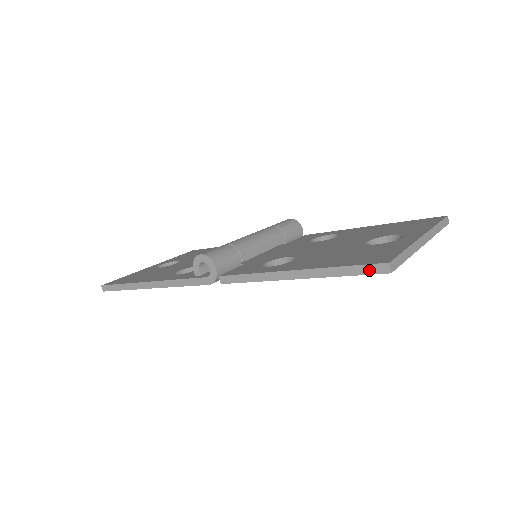
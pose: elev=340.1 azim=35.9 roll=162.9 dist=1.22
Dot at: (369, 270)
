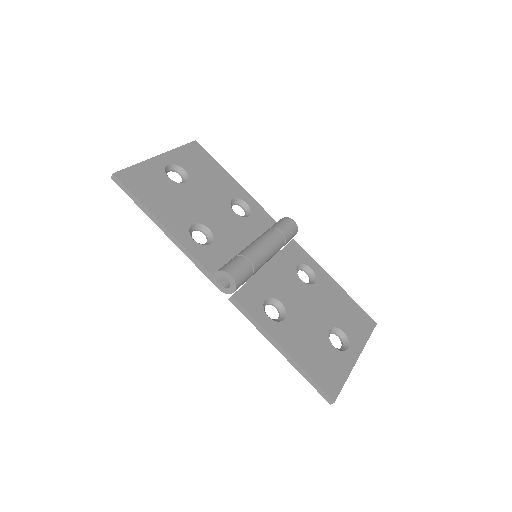
Dot at: (322, 393)
